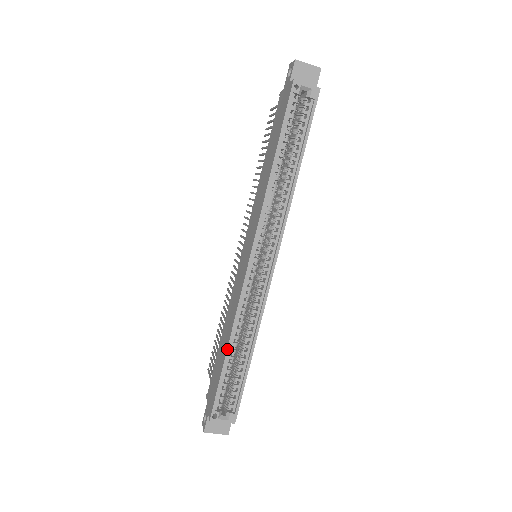
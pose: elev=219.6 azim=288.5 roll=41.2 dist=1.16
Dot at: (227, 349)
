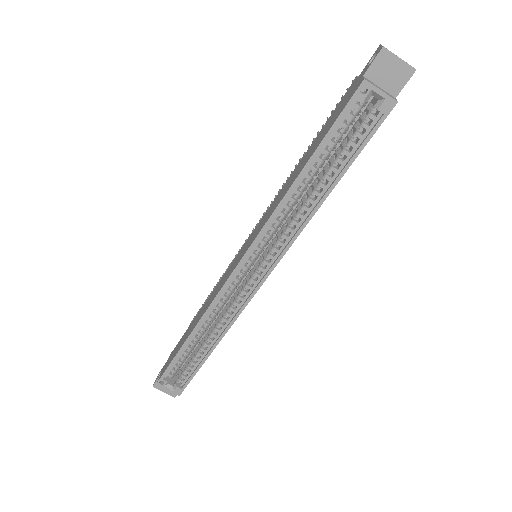
Dot at: (189, 336)
